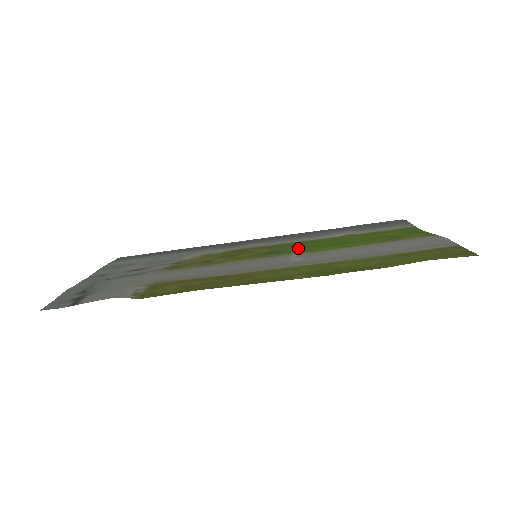
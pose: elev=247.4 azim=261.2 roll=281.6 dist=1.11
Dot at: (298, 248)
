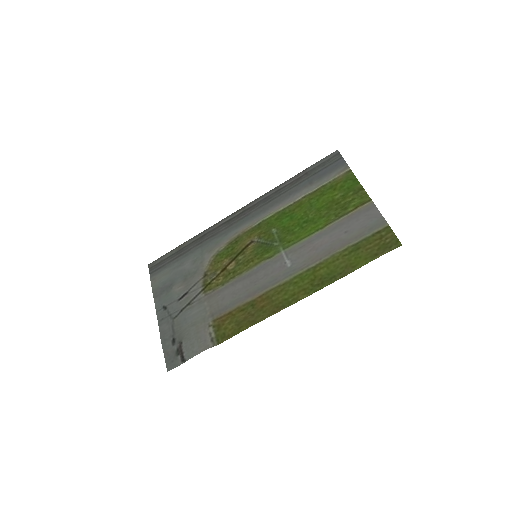
Dot at: (280, 236)
